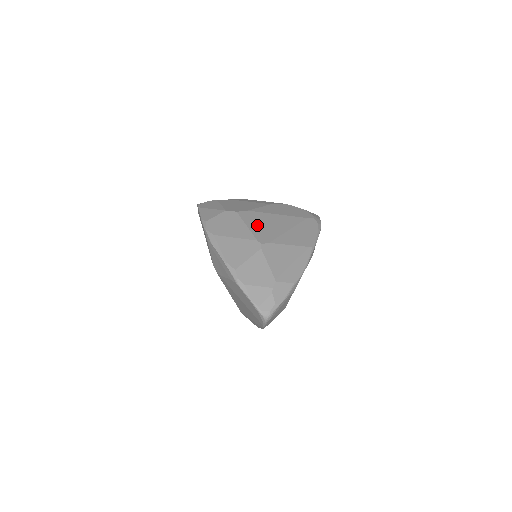
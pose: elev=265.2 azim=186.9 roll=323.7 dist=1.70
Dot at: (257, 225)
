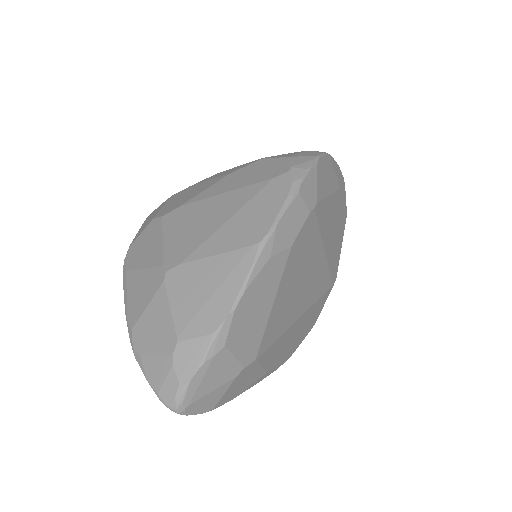
Dot at: (179, 232)
